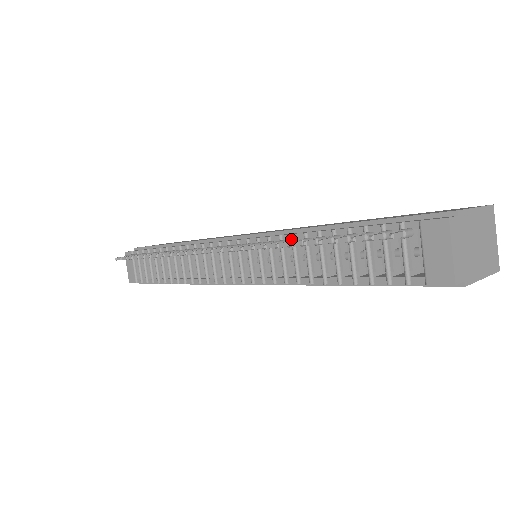
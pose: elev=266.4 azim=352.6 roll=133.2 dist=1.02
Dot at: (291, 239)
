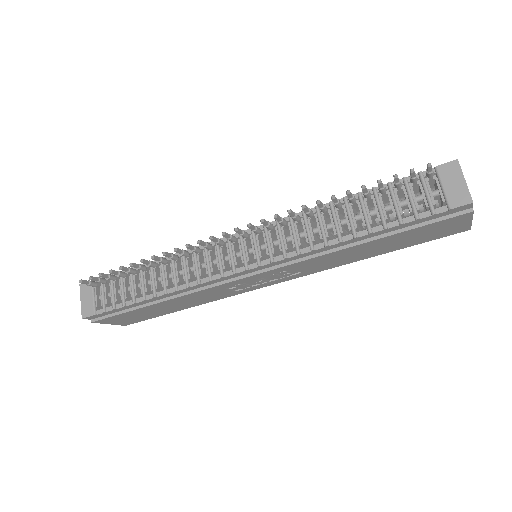
Dot at: (316, 210)
